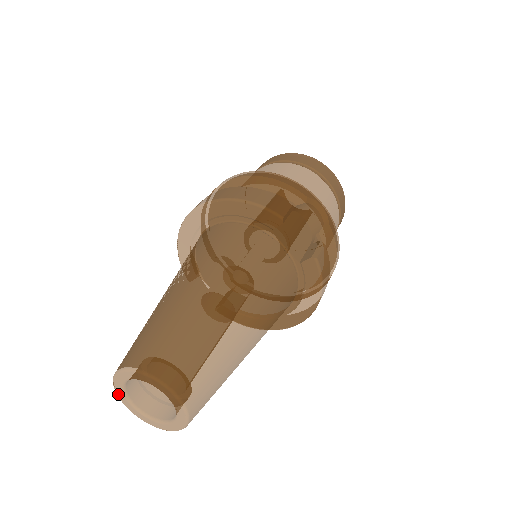
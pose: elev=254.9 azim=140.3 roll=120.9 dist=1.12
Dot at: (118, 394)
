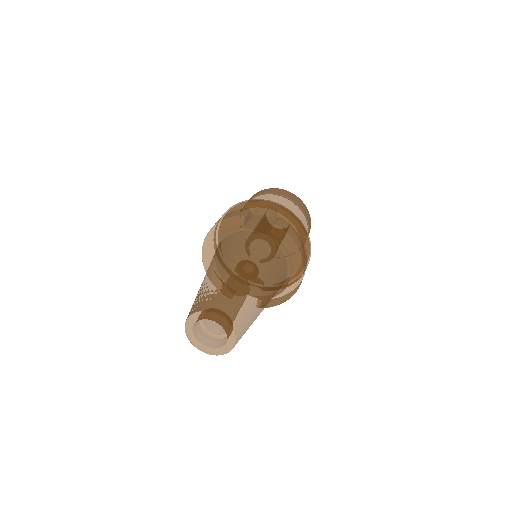
Dot at: (195, 346)
